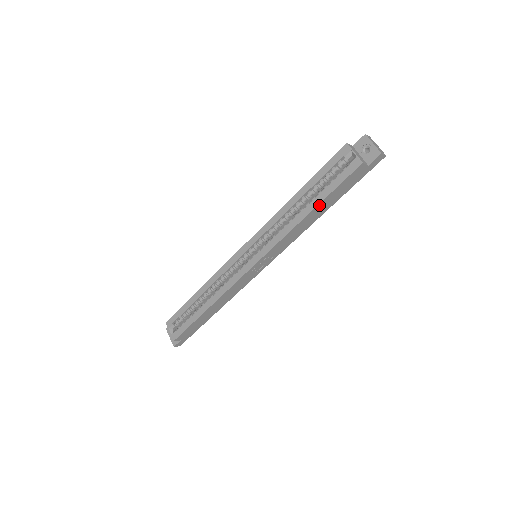
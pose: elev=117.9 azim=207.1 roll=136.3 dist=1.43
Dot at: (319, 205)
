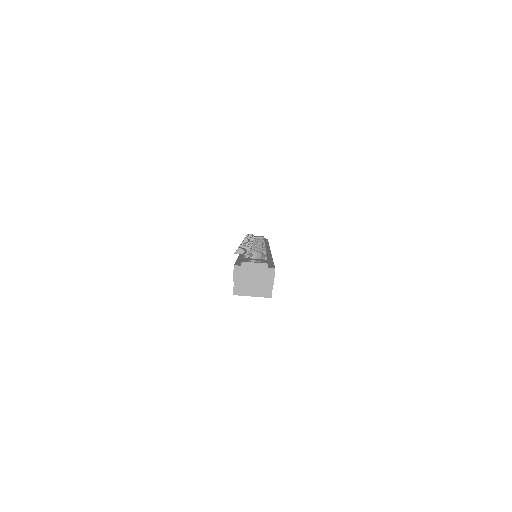
Dot at: occluded
